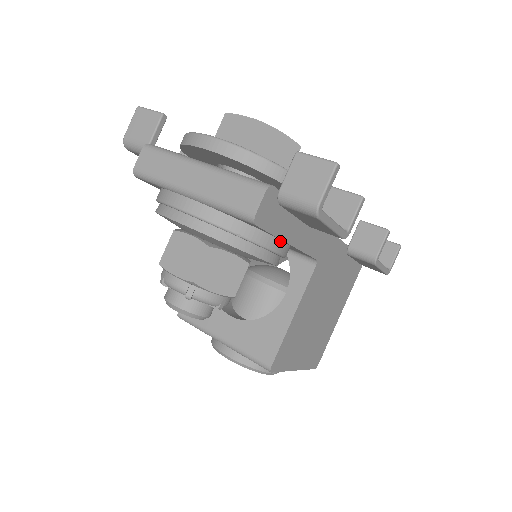
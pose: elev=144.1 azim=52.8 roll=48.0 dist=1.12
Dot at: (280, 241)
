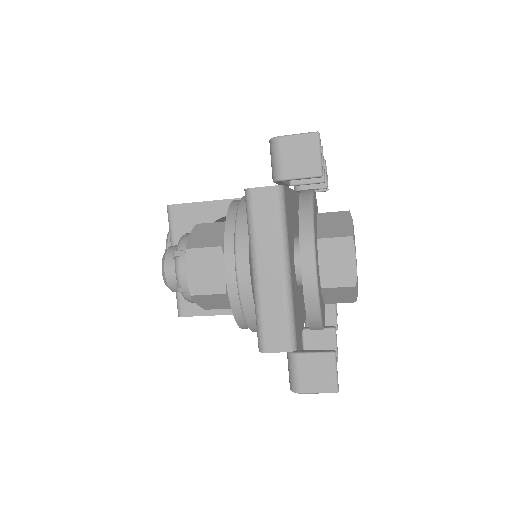
Dot at: occluded
